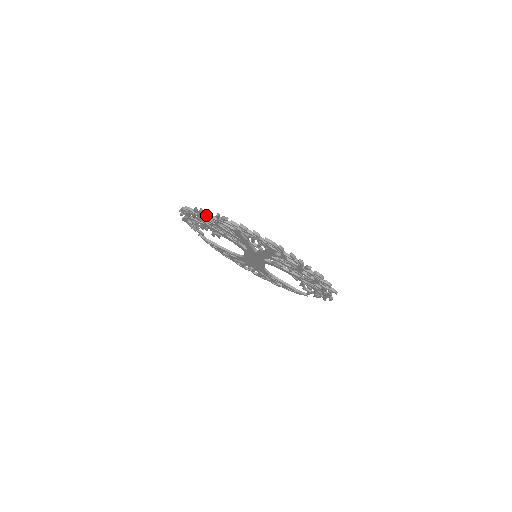
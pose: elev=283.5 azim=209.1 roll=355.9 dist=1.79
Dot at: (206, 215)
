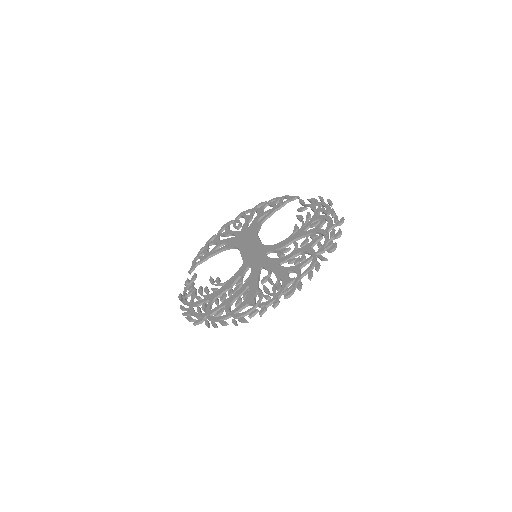
Dot at: occluded
